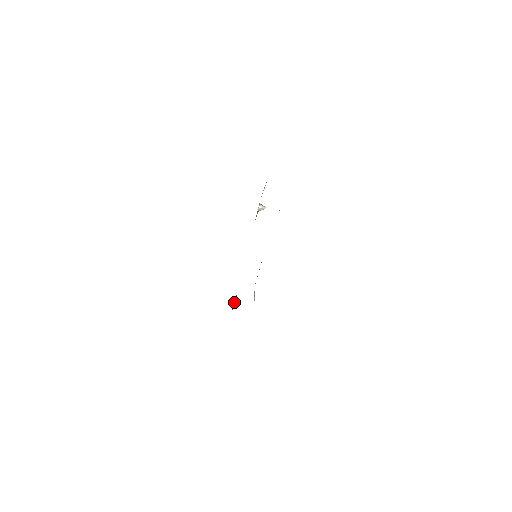
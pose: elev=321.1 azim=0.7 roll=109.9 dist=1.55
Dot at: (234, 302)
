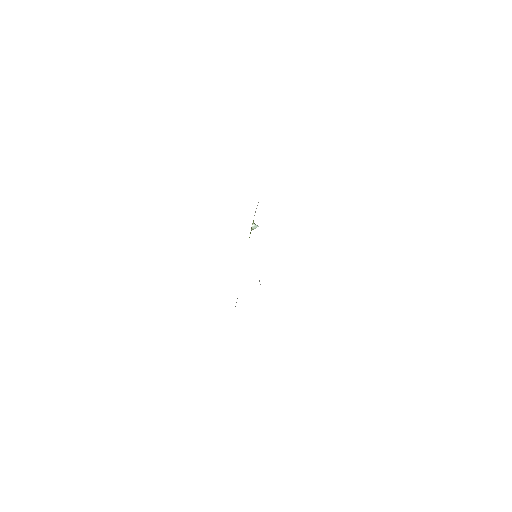
Dot at: occluded
